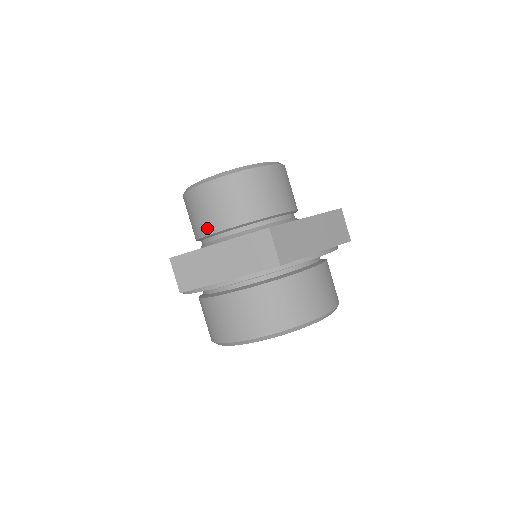
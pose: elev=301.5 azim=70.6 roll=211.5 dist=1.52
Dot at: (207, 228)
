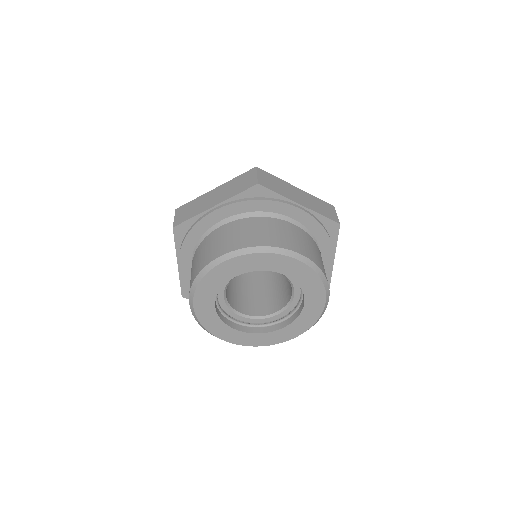
Dot at: occluded
